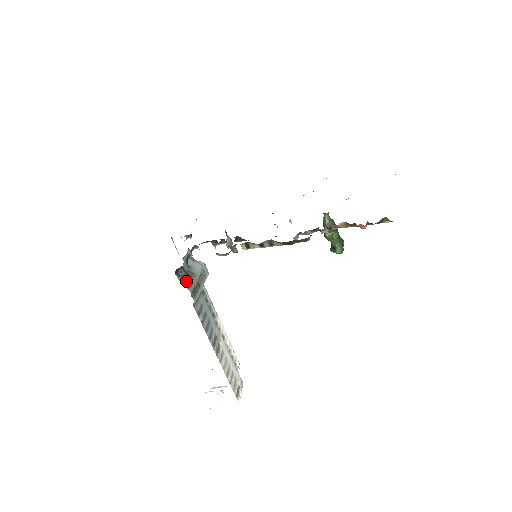
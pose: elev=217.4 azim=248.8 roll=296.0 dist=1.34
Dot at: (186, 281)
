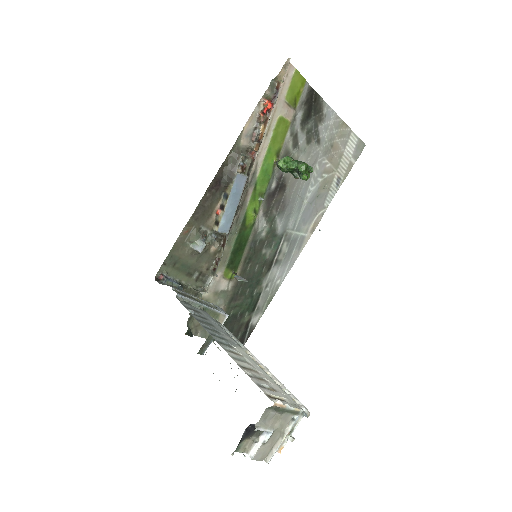
Dot at: occluded
